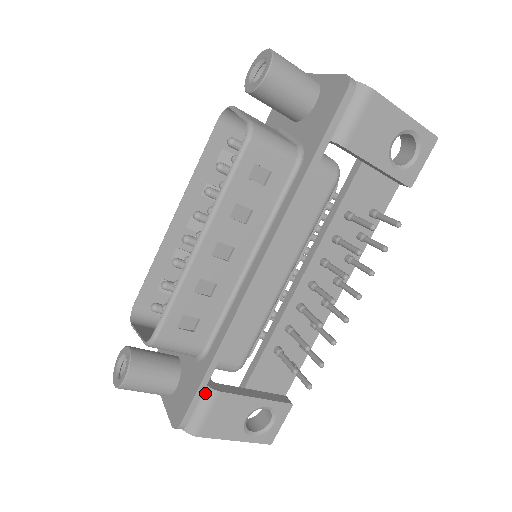
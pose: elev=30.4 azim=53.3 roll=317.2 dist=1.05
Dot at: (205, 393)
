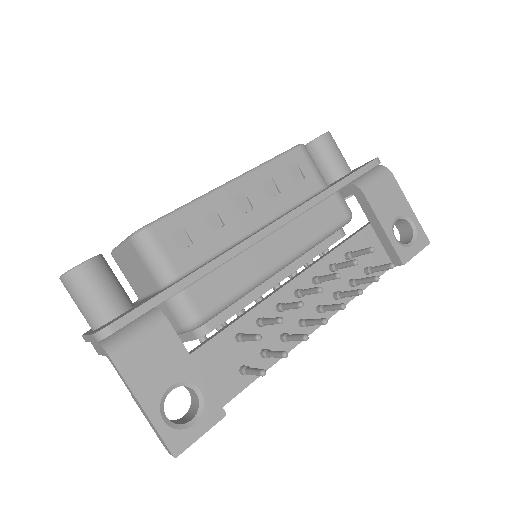
Dot at: (153, 315)
